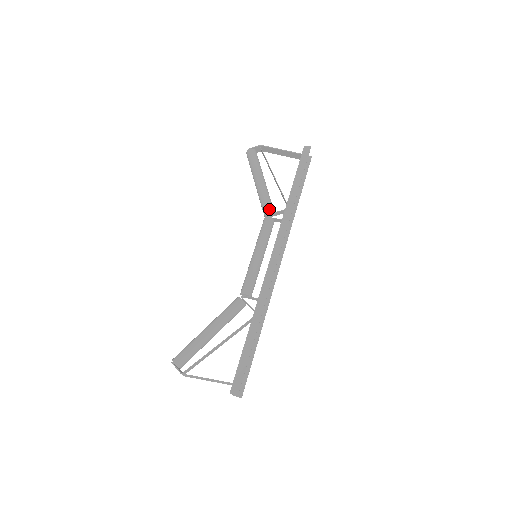
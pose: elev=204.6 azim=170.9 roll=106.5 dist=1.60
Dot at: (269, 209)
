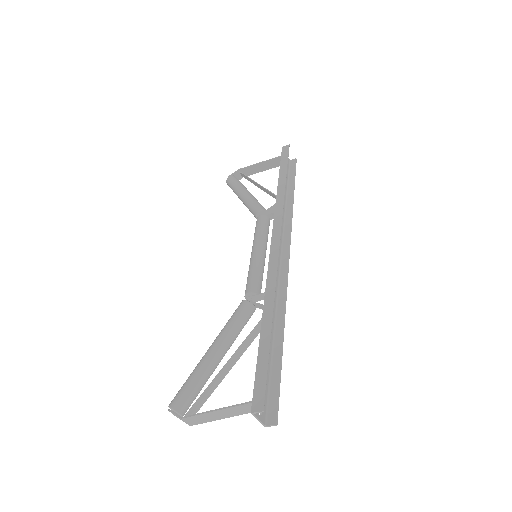
Dot at: (259, 209)
